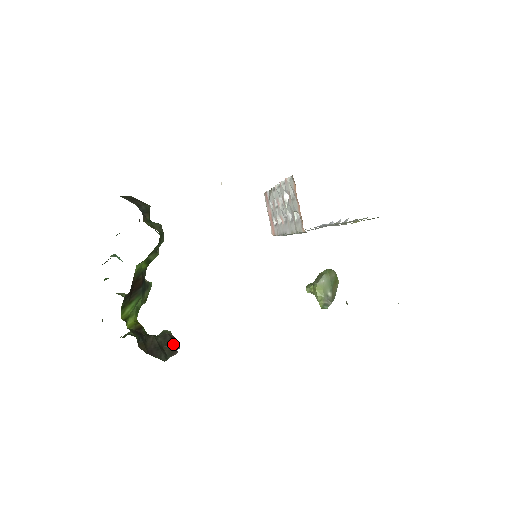
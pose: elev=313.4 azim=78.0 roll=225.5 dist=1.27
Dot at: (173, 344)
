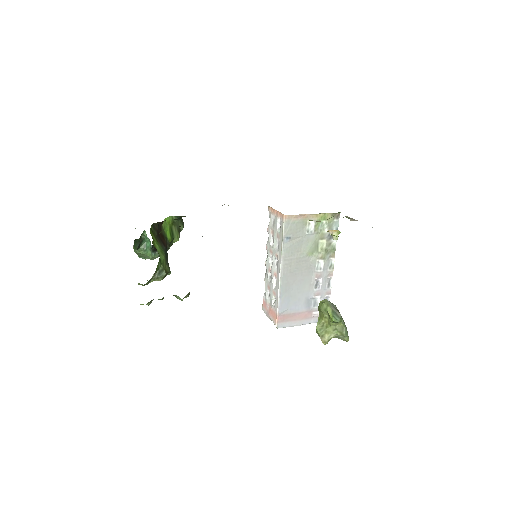
Dot at: occluded
